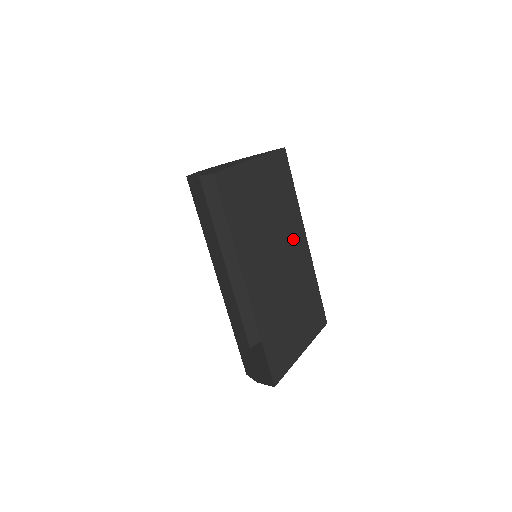
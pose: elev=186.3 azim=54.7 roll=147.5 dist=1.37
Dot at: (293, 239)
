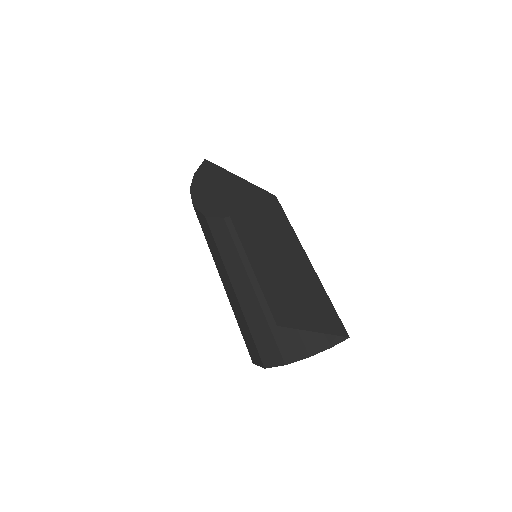
Dot at: (291, 246)
